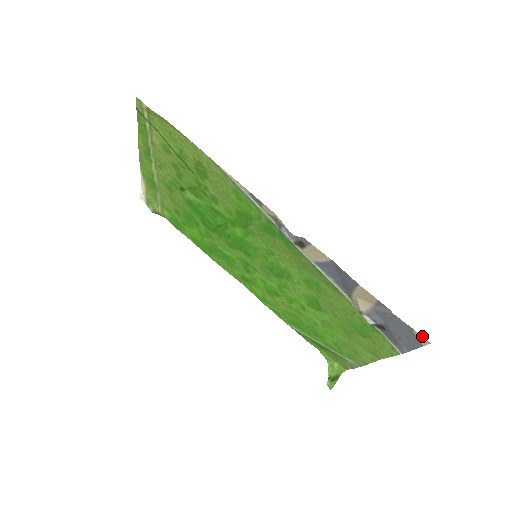
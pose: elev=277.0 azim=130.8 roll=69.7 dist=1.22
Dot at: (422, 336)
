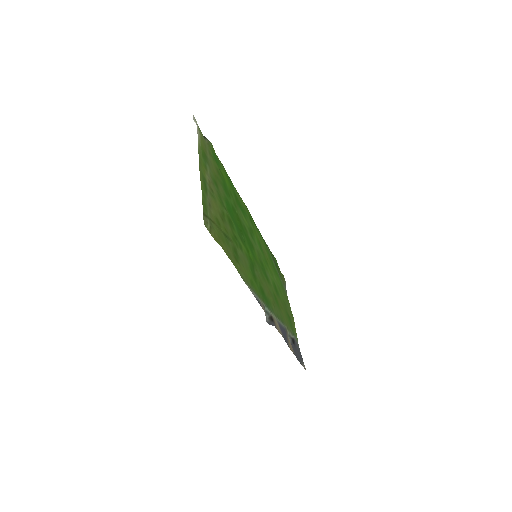
Dot at: (304, 368)
